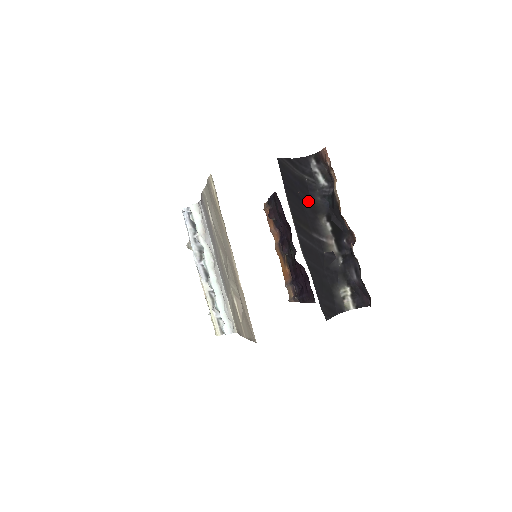
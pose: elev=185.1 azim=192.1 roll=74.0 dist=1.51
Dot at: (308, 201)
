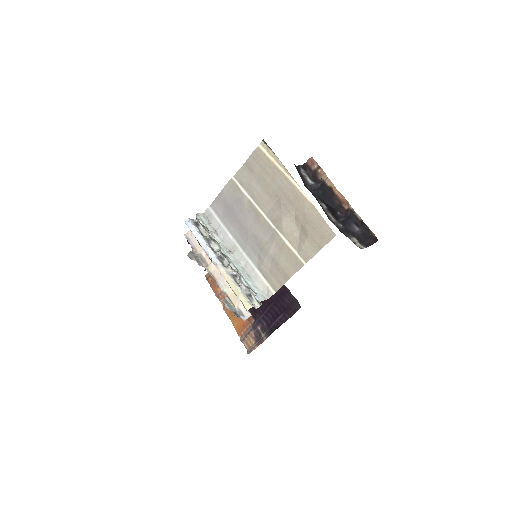
Dot at: occluded
